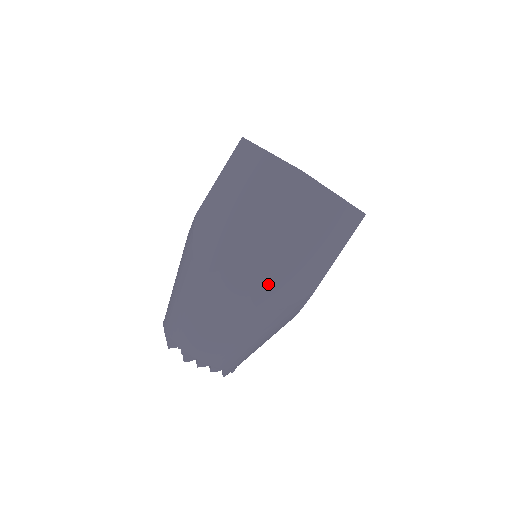
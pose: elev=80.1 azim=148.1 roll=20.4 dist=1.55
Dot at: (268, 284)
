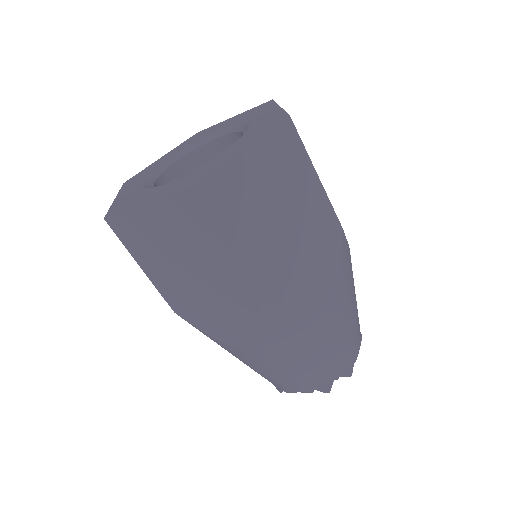
Dot at: (218, 323)
